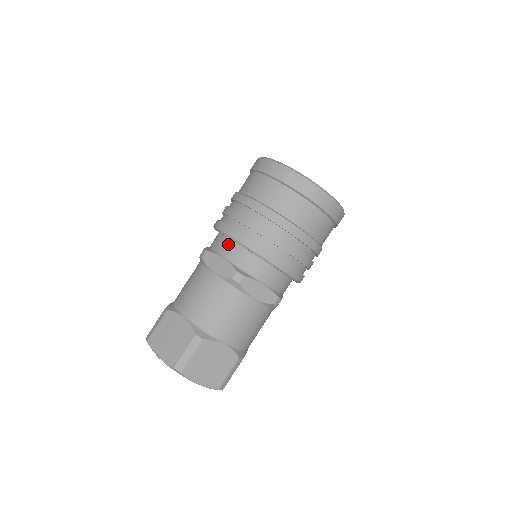
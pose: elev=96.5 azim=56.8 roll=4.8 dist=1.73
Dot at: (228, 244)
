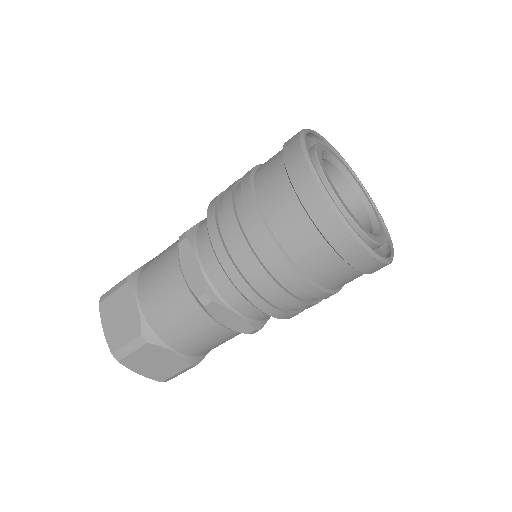
Dot at: (211, 247)
